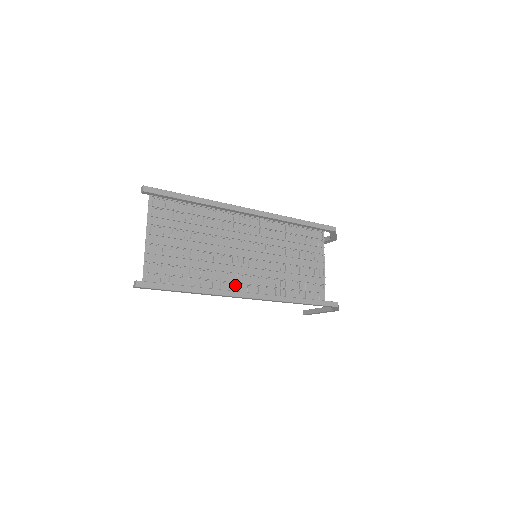
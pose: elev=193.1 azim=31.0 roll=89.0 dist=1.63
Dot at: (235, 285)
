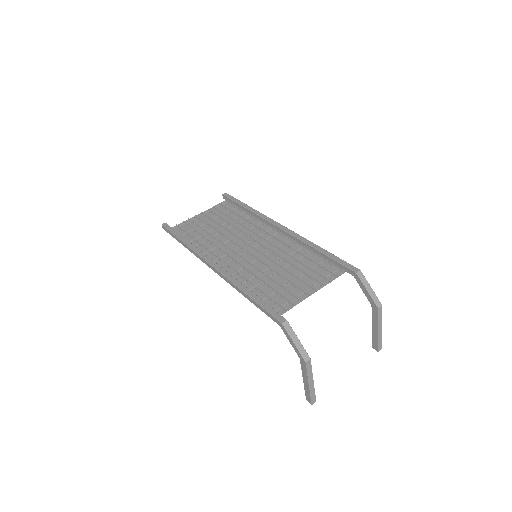
Dot at: (216, 258)
